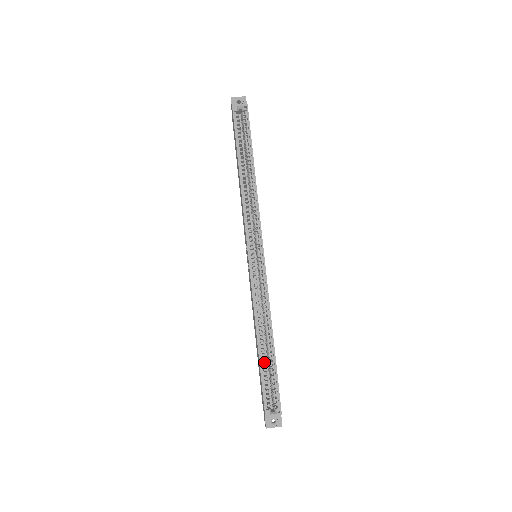
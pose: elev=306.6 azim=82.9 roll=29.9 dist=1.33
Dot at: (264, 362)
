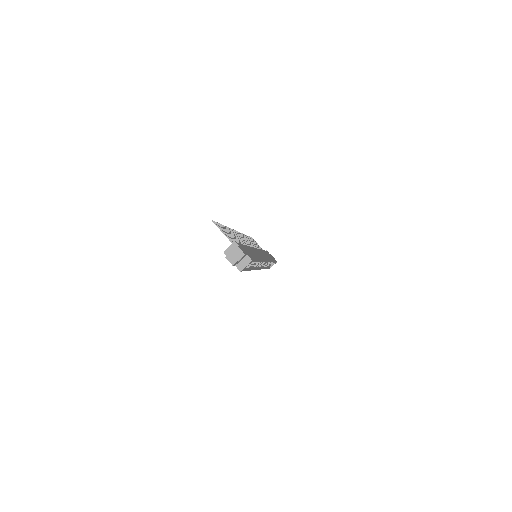
Dot at: (268, 265)
